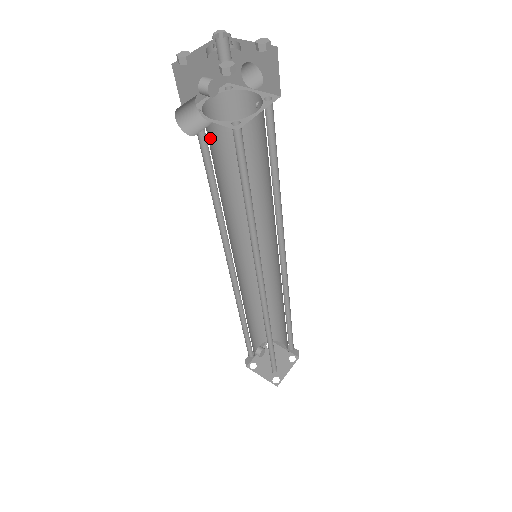
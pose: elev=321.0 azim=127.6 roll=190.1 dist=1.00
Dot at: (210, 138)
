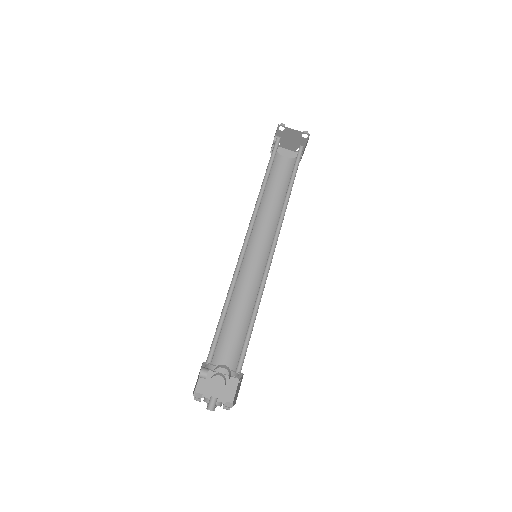
Dot at: occluded
